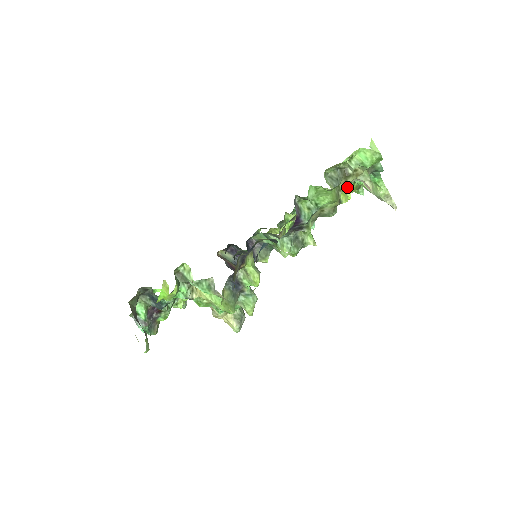
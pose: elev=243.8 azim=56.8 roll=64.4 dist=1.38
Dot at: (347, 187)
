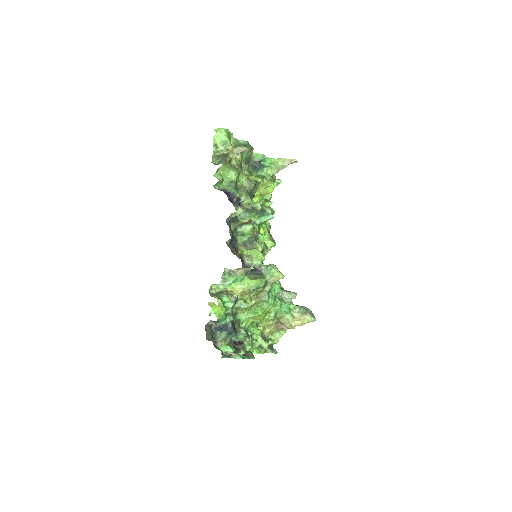
Dot at: (261, 181)
